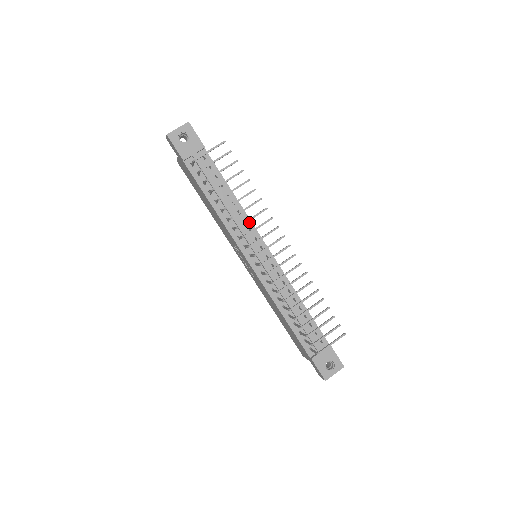
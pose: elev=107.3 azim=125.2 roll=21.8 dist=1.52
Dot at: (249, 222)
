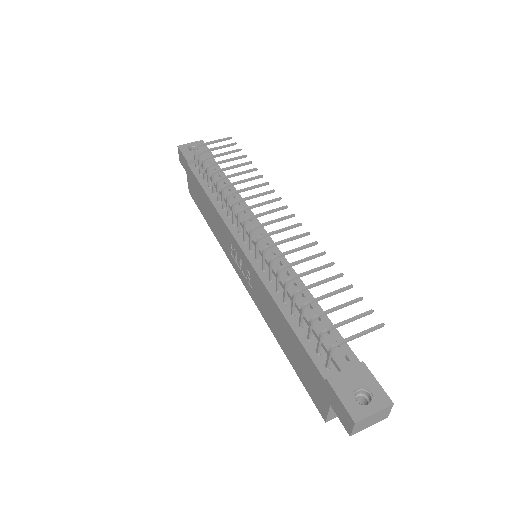
Dot at: (249, 212)
